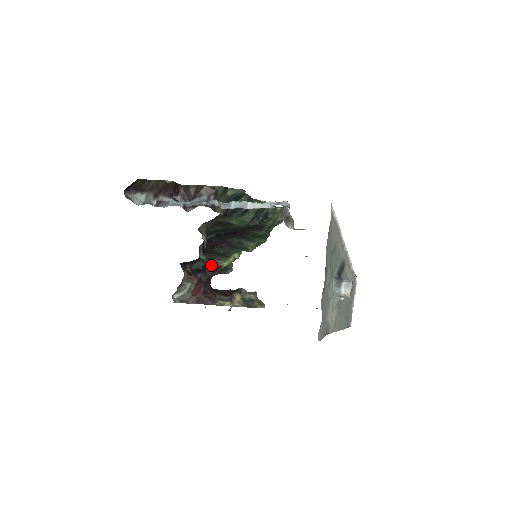
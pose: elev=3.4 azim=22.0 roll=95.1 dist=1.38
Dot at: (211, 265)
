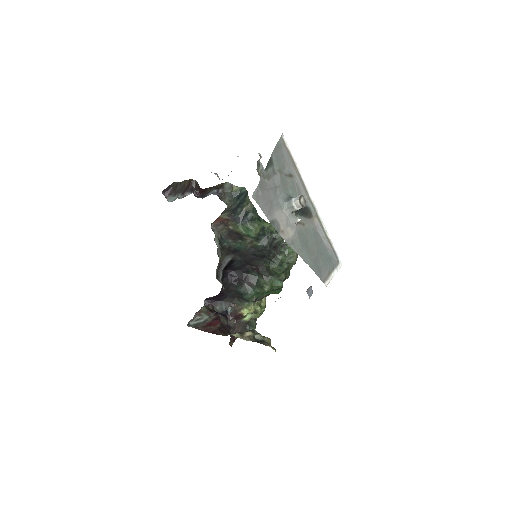
Dot at: (233, 312)
